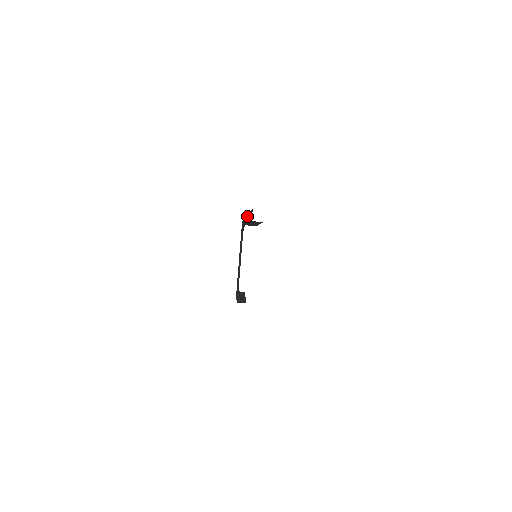
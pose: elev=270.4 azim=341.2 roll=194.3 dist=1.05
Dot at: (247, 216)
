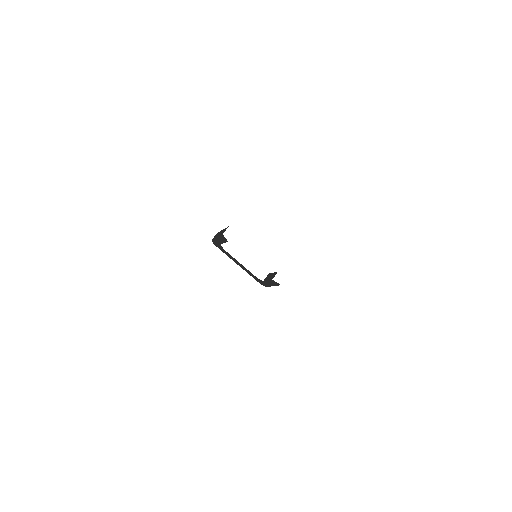
Dot at: (218, 240)
